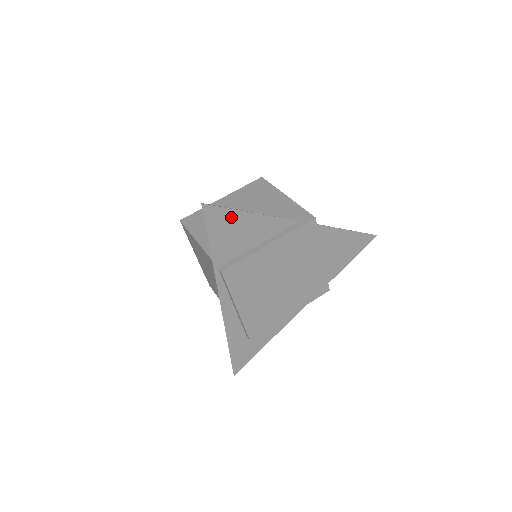
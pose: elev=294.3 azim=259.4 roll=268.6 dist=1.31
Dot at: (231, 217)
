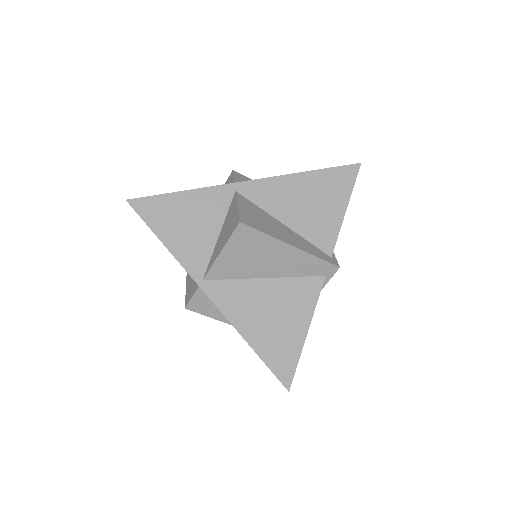
Dot at: (296, 355)
